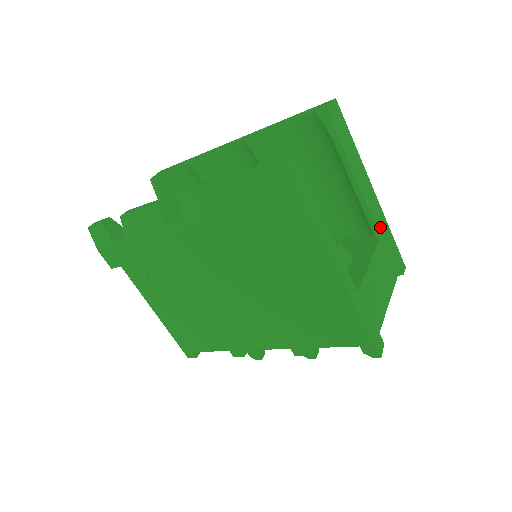
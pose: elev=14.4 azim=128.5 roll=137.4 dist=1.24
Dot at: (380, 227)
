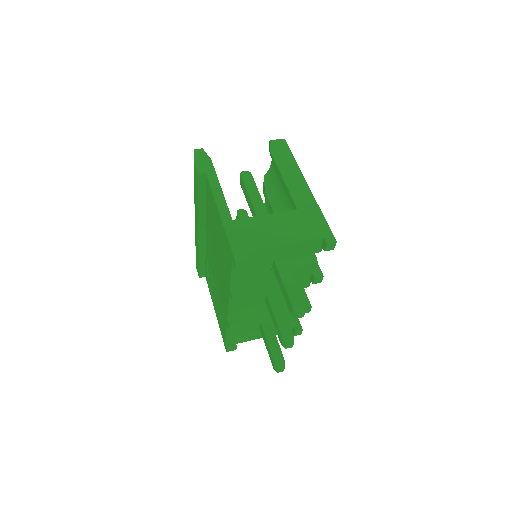
Dot at: (302, 205)
